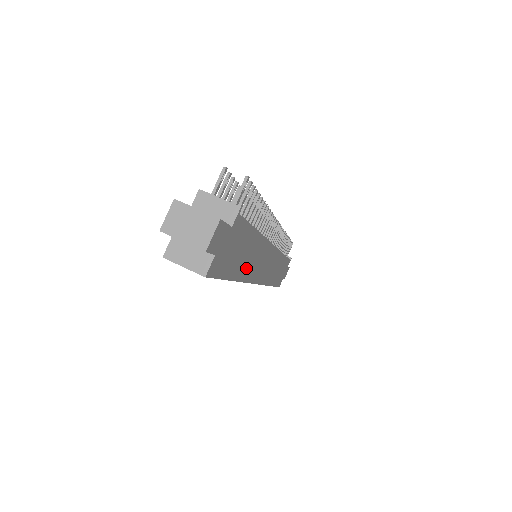
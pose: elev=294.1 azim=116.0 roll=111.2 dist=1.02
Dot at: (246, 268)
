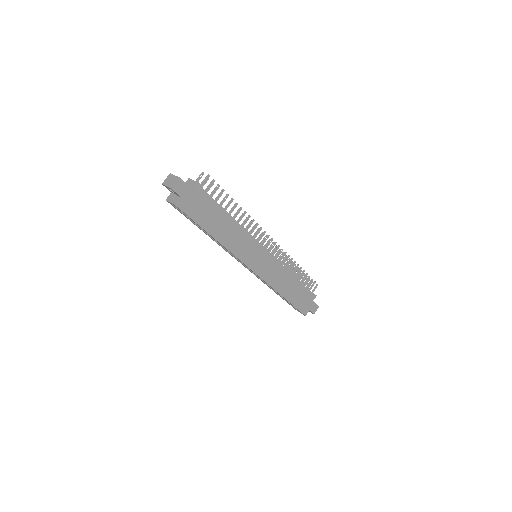
Dot at: (224, 237)
